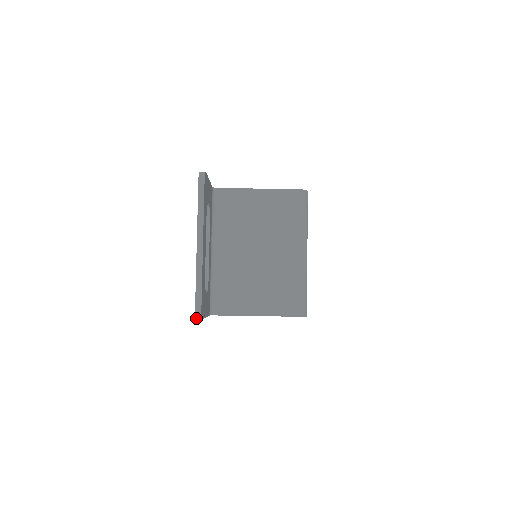
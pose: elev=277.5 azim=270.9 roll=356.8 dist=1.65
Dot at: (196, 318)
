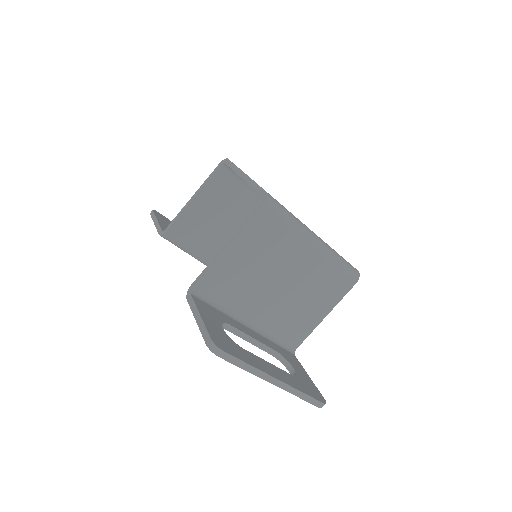
Dot at: (322, 406)
